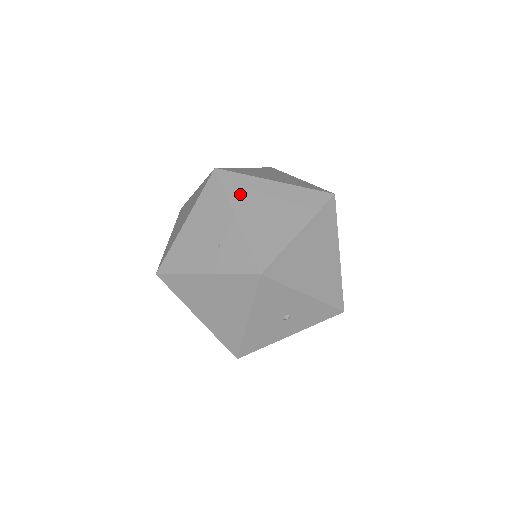
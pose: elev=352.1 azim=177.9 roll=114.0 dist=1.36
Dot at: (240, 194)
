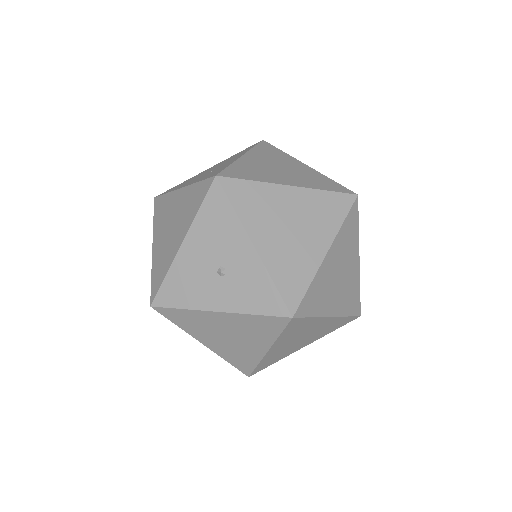
Dot at: (264, 153)
